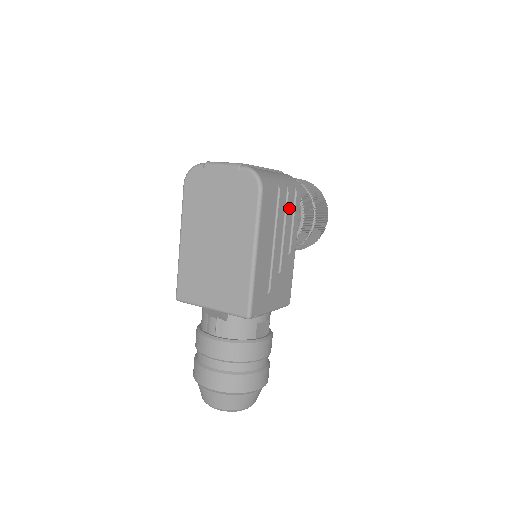
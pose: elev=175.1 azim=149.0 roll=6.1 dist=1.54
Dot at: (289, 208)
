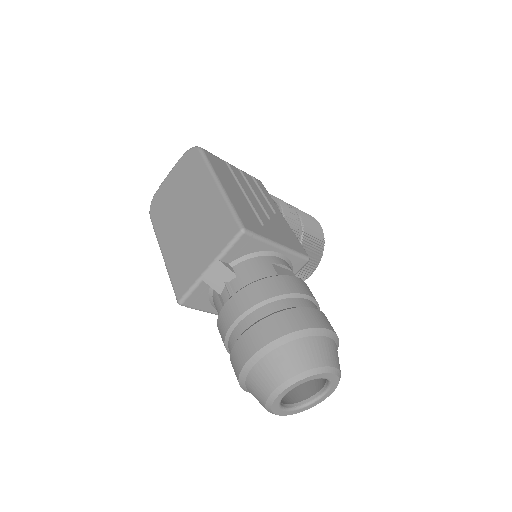
Dot at: (250, 181)
